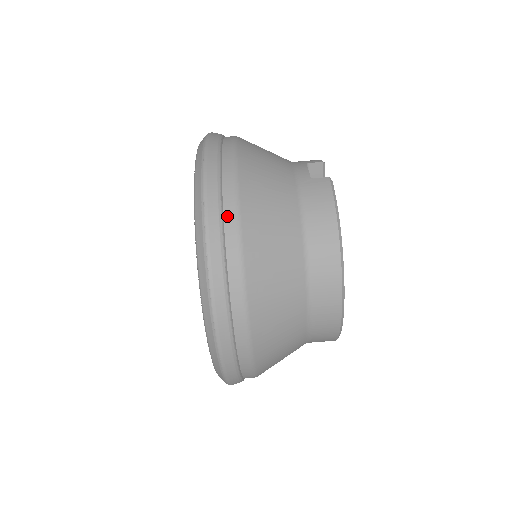
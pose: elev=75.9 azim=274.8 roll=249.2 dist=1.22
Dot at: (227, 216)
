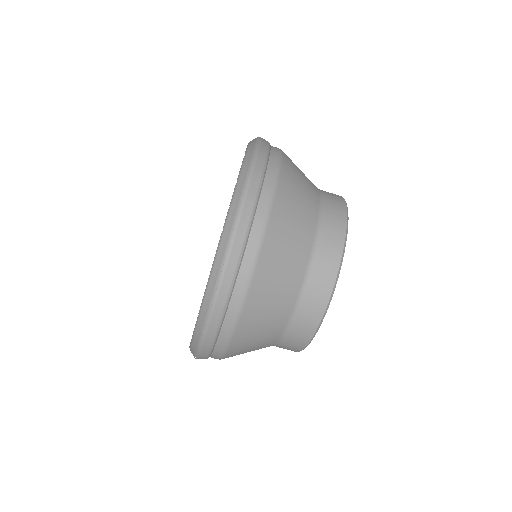
Dot at: (272, 157)
